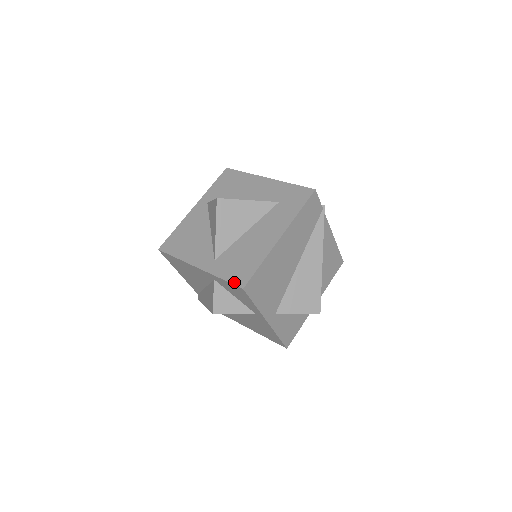
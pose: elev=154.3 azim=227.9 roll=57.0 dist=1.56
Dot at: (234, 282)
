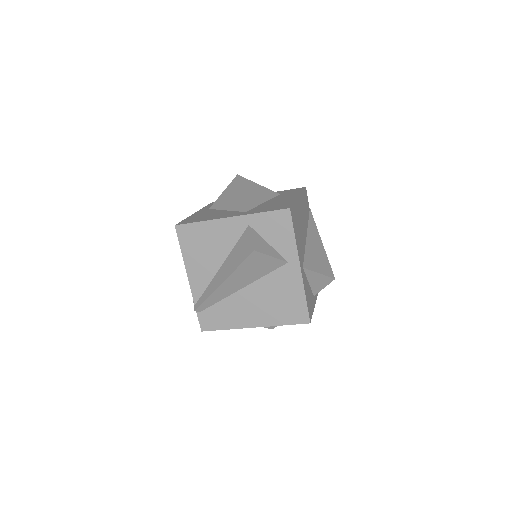
Dot at: (278, 209)
